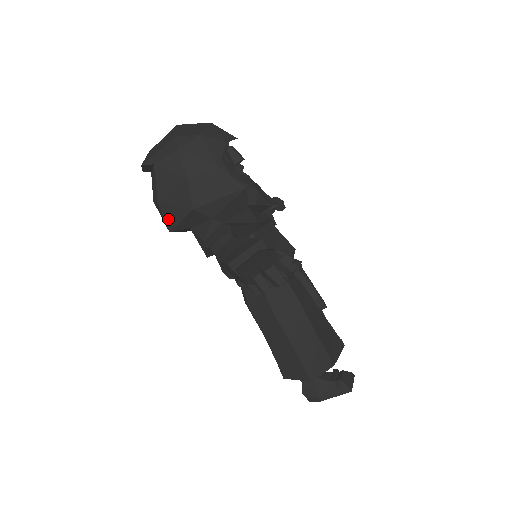
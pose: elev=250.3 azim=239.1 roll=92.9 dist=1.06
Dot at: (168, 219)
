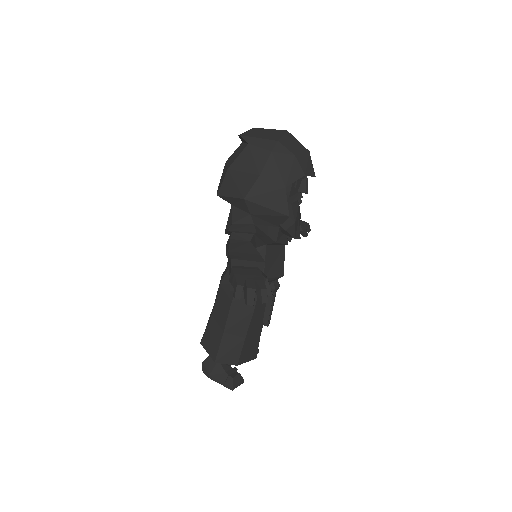
Dot at: (224, 186)
